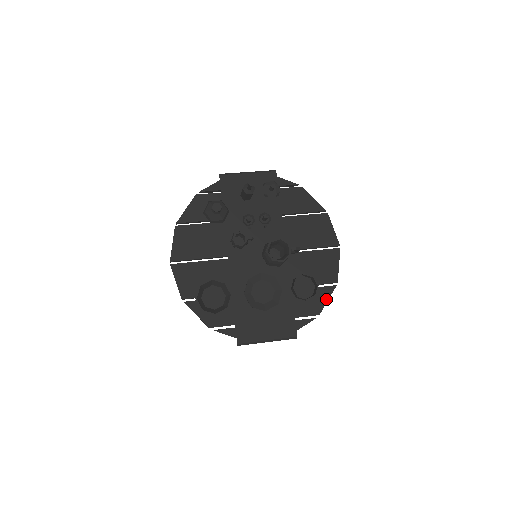
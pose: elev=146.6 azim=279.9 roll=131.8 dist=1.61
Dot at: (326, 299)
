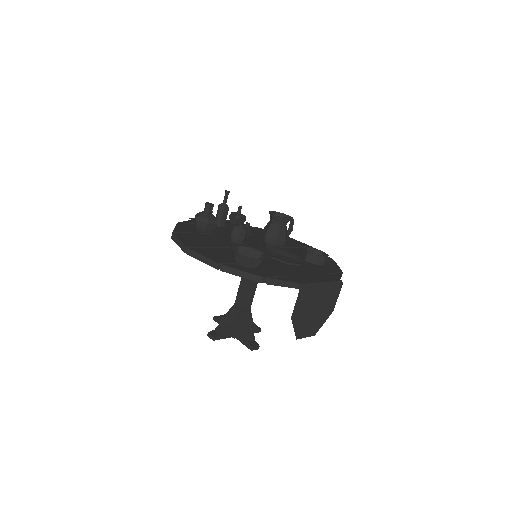
Dot at: (336, 266)
